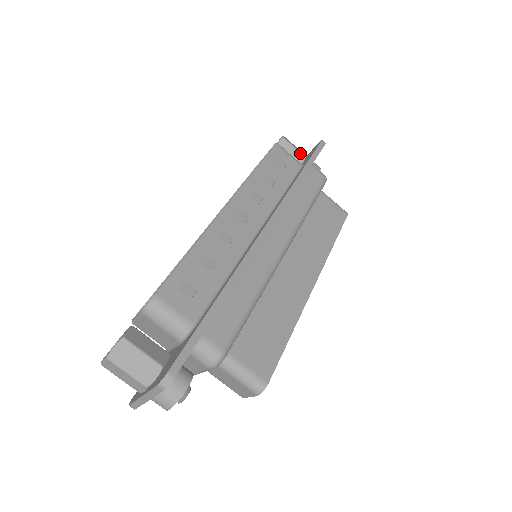
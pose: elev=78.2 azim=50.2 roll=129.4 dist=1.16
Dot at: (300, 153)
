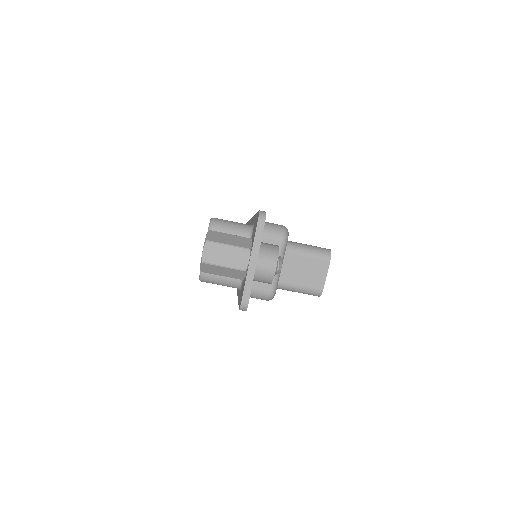
Dot at: occluded
